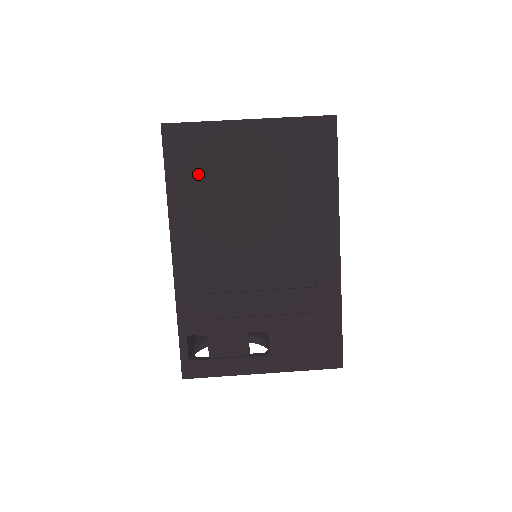
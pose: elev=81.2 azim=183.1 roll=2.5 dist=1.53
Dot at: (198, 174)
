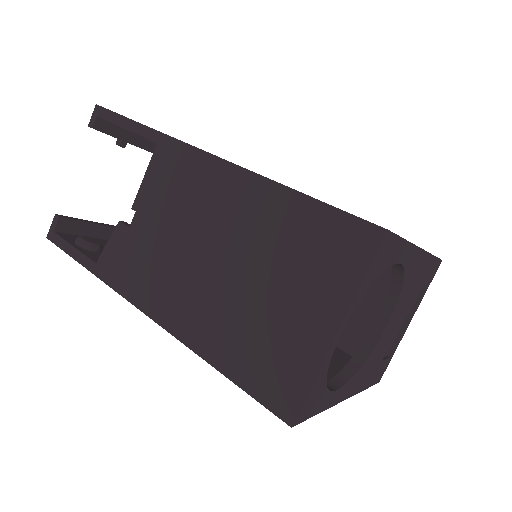
Dot at: occluded
